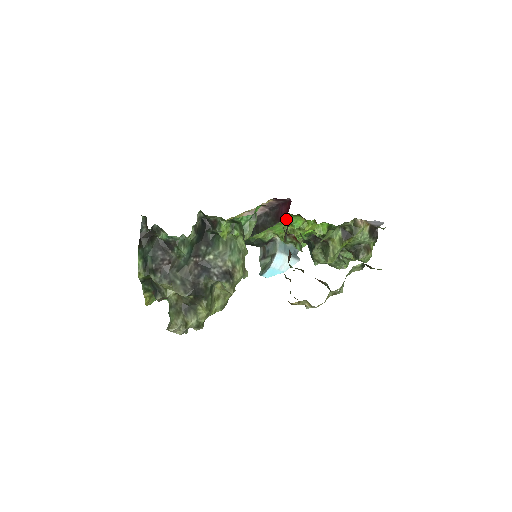
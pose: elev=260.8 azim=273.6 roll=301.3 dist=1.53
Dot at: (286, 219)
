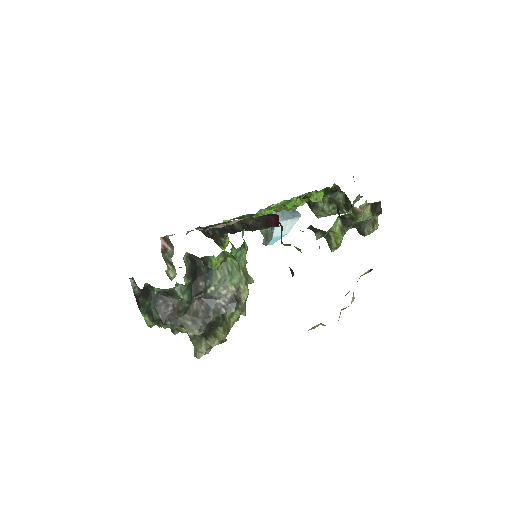
Dot at: occluded
